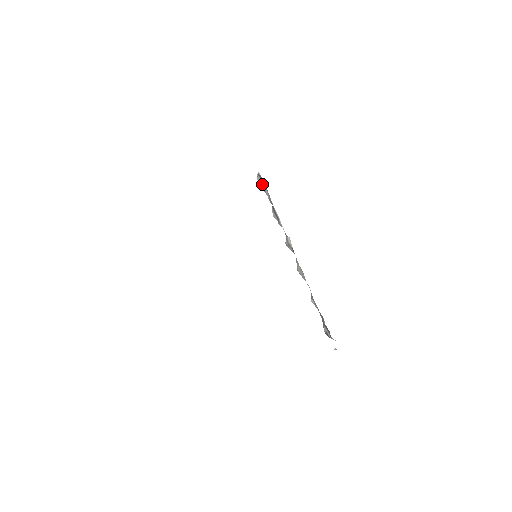
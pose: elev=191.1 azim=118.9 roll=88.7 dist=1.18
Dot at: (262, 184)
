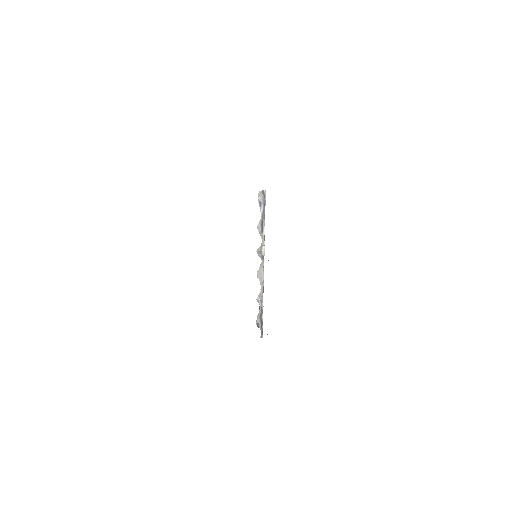
Dot at: (261, 199)
